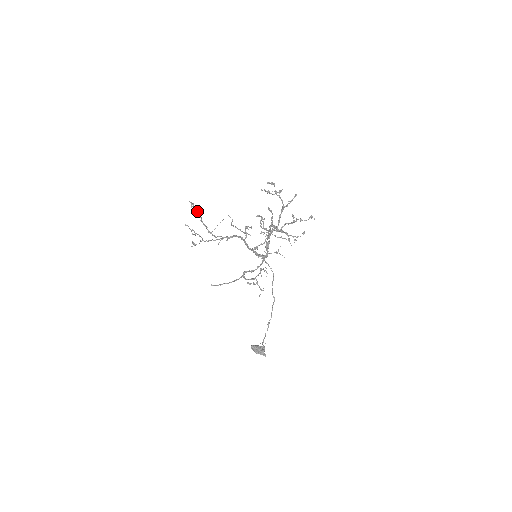
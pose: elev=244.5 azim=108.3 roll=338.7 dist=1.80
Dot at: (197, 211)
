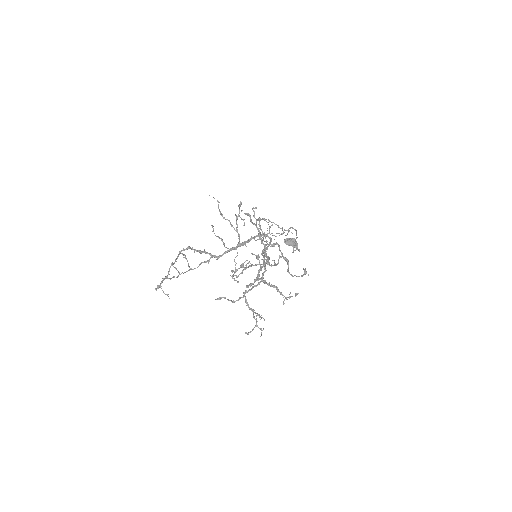
Dot at: occluded
